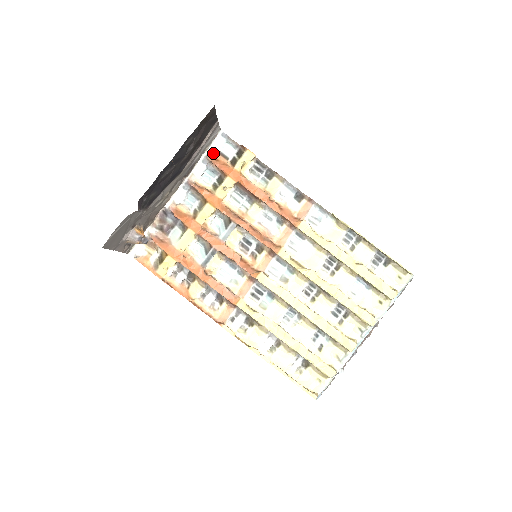
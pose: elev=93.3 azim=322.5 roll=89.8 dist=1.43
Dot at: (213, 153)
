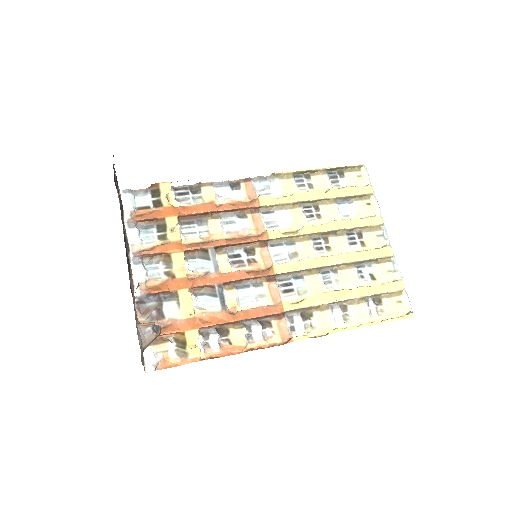
Dot at: (132, 213)
